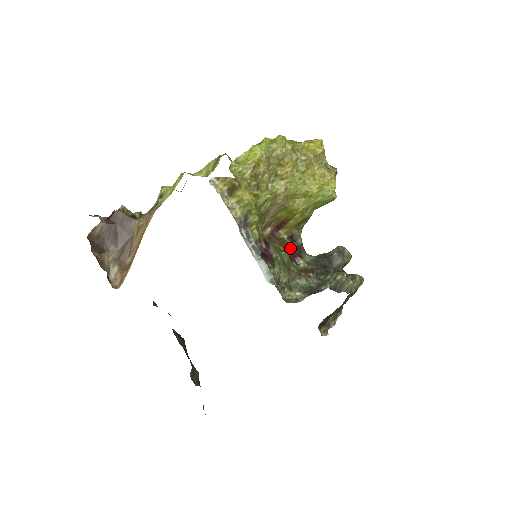
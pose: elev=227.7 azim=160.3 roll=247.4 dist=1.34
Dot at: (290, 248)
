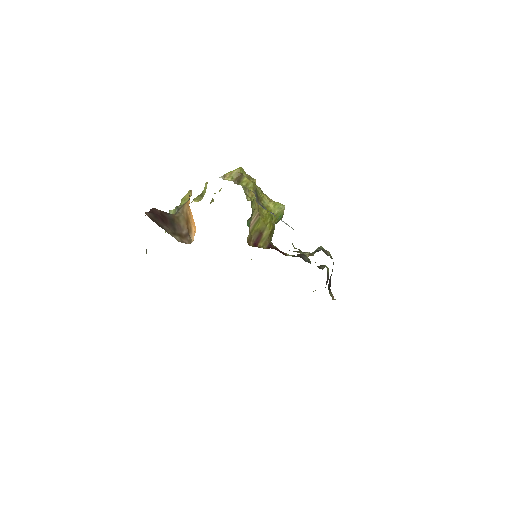
Dot at: (275, 248)
